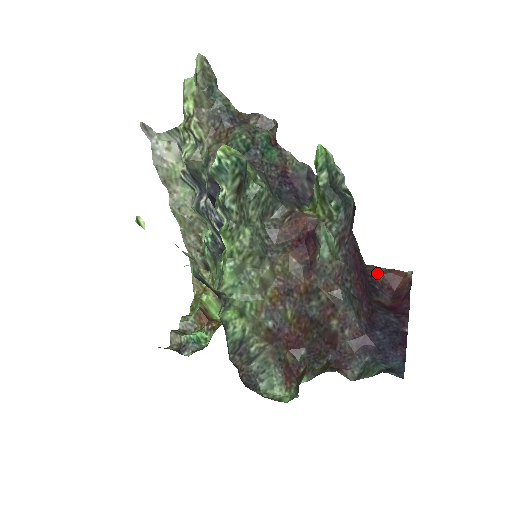
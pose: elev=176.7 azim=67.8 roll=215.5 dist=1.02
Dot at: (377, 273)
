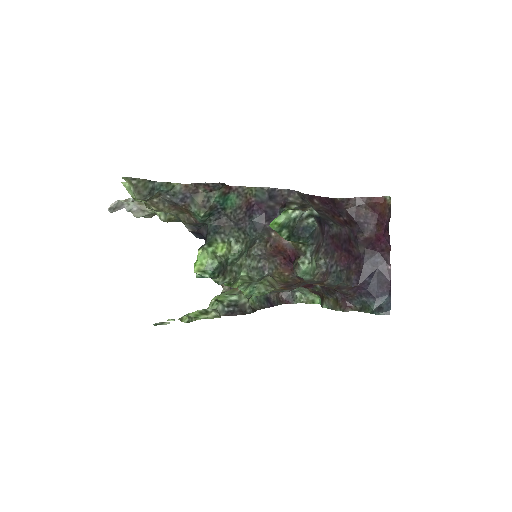
Dot at: (359, 205)
